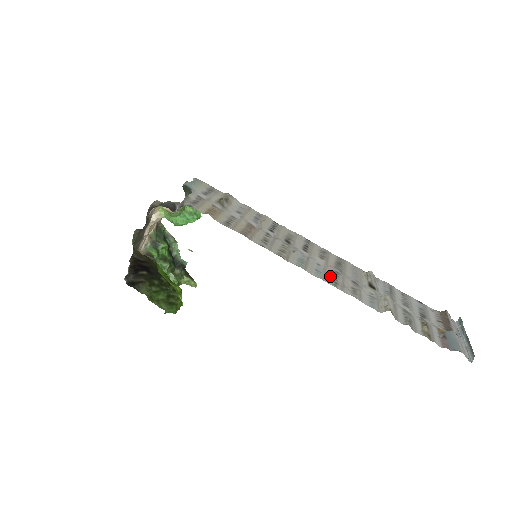
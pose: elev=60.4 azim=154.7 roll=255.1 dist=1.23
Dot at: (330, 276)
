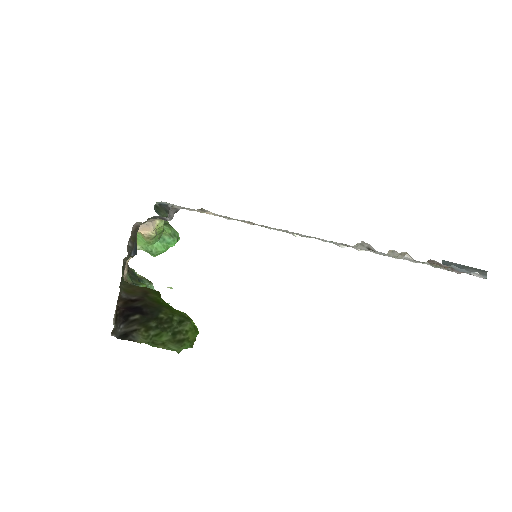
Dot at: (340, 244)
